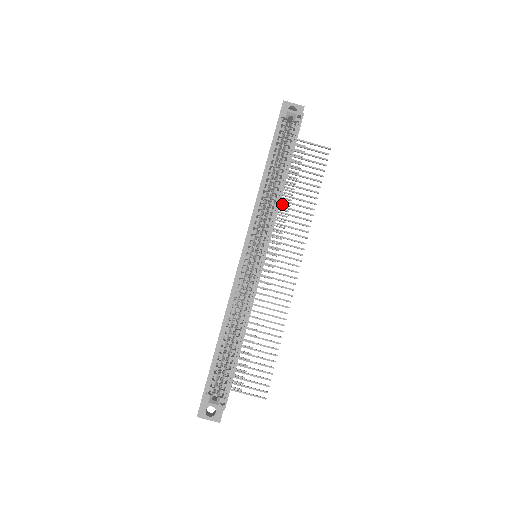
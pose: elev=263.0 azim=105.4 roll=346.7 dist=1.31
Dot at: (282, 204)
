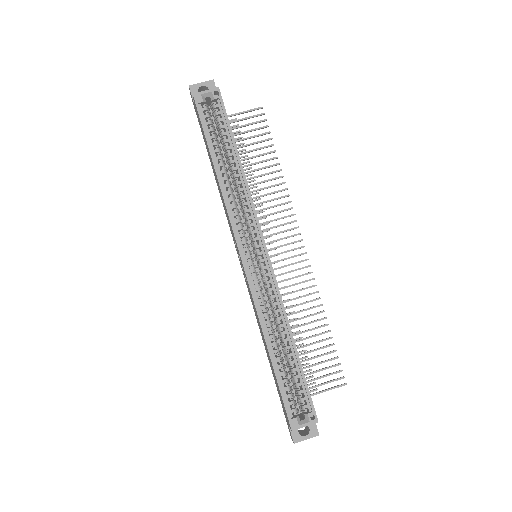
Dot at: occluded
